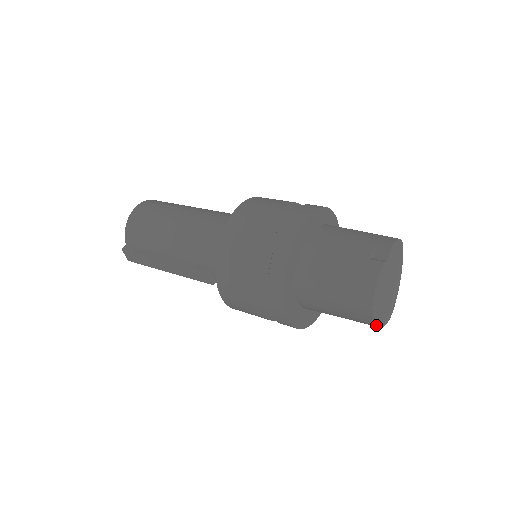
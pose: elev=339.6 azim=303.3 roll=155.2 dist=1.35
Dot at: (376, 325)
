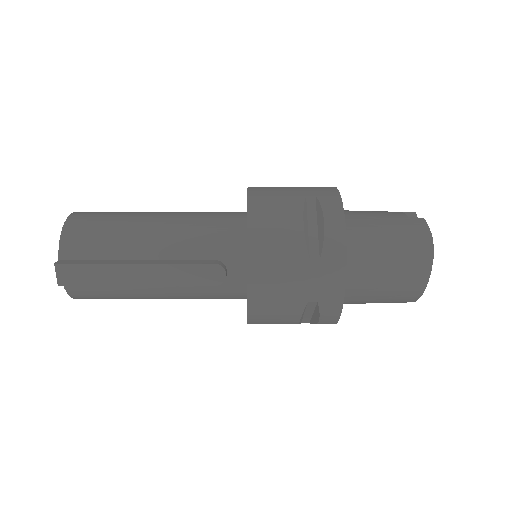
Dot at: (425, 287)
